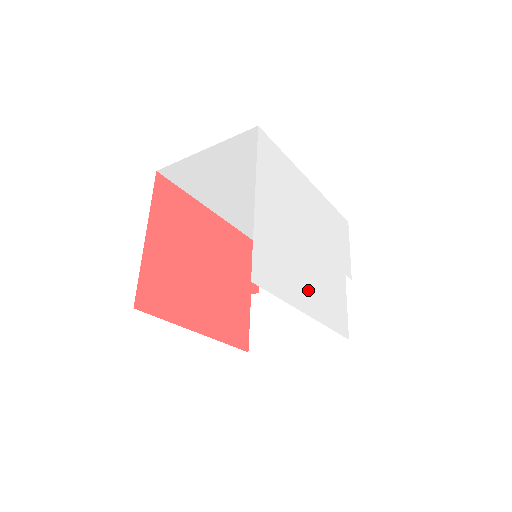
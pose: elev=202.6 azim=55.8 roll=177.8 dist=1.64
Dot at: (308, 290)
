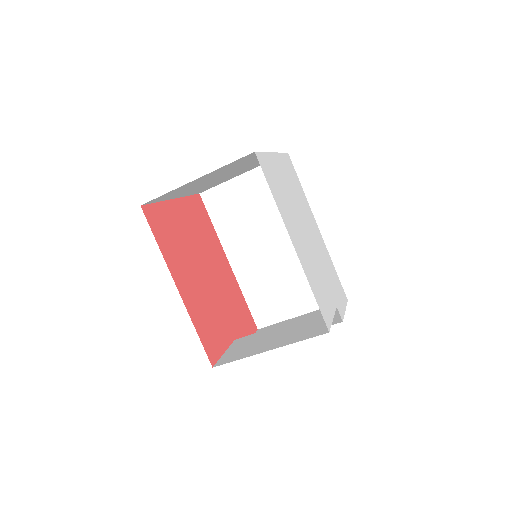
Dot at: (298, 240)
